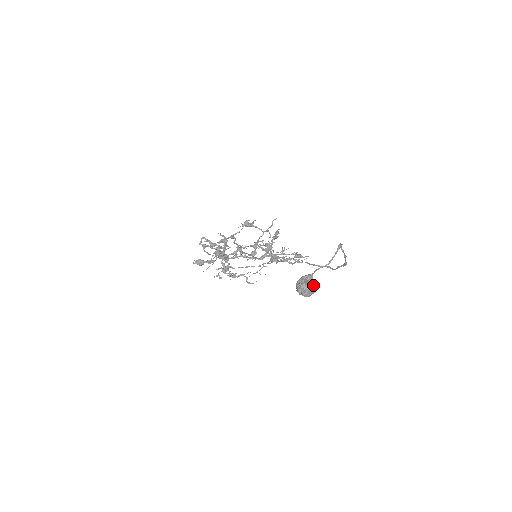
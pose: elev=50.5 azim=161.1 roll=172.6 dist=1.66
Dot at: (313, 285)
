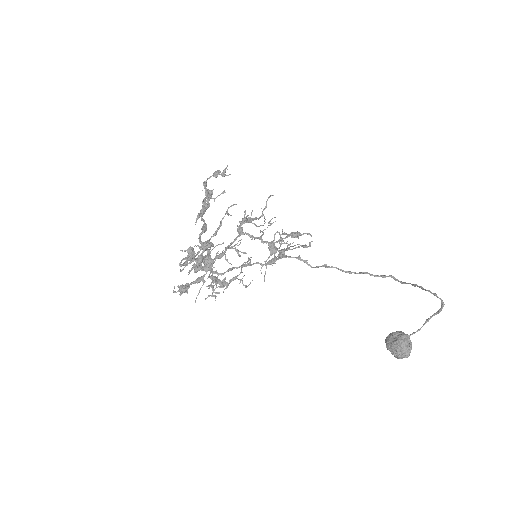
Dot at: (411, 346)
